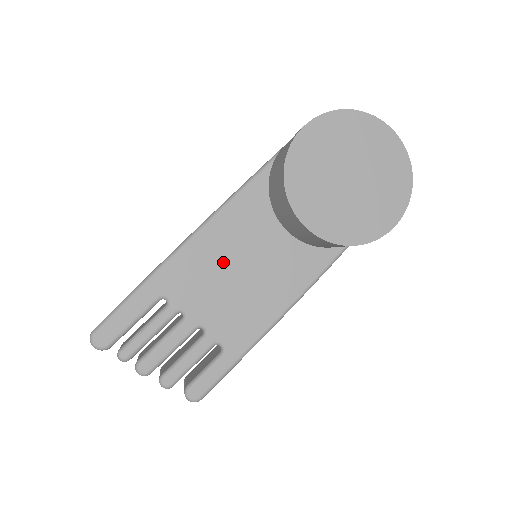
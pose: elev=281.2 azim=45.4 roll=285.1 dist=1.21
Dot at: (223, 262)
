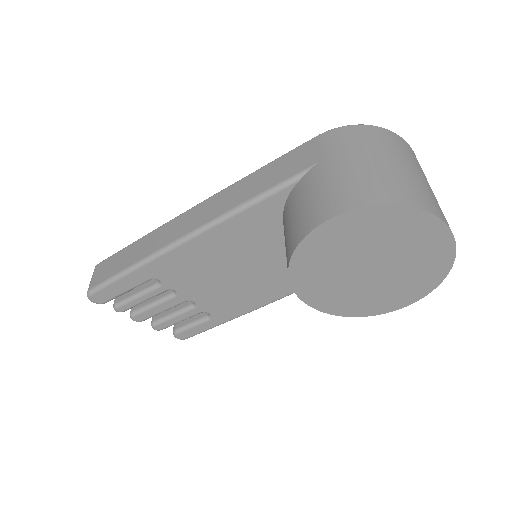
Dot at: (218, 262)
